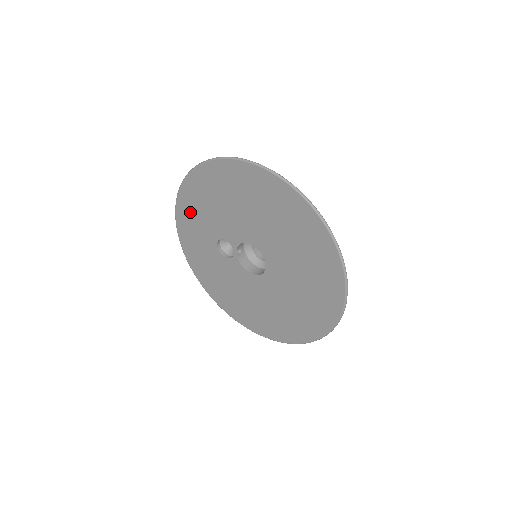
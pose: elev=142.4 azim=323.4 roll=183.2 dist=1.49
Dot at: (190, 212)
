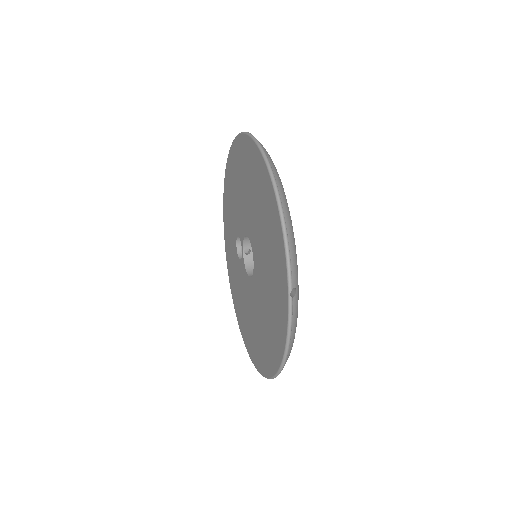
Dot at: (227, 210)
